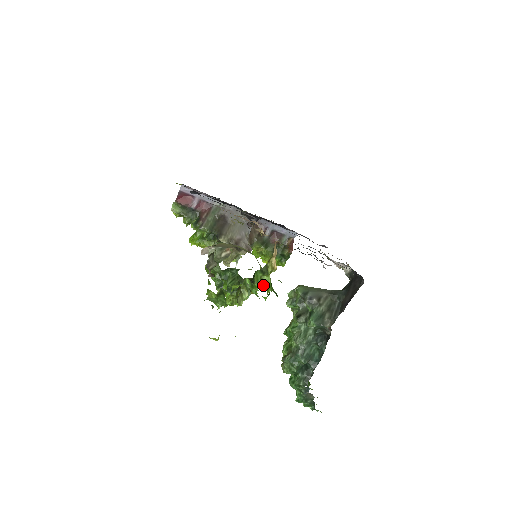
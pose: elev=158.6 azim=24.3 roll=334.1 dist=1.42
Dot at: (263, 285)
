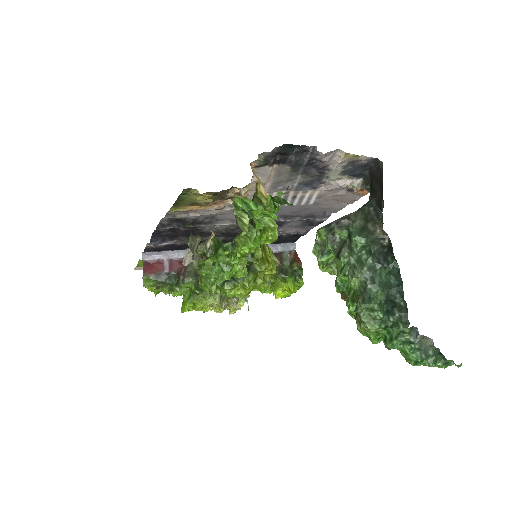
Dot at: (271, 235)
